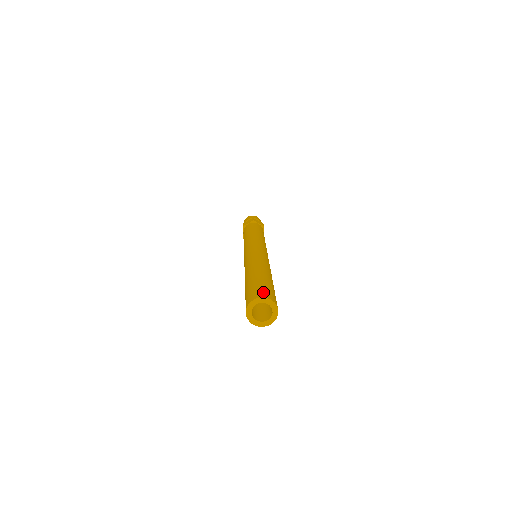
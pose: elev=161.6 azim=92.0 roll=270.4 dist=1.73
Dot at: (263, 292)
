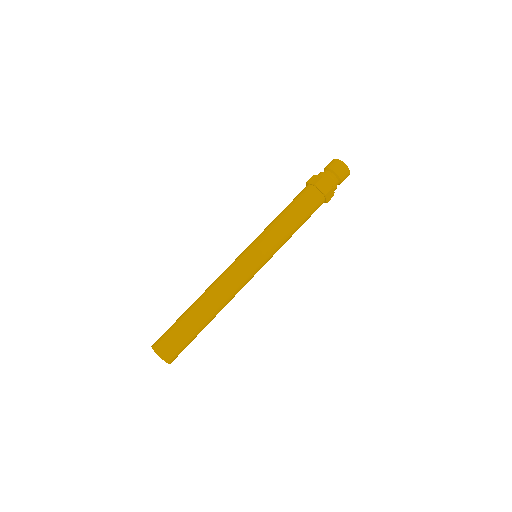
Dot at: (163, 345)
